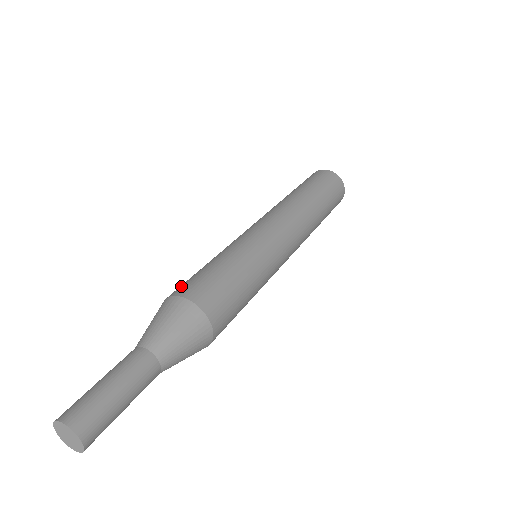
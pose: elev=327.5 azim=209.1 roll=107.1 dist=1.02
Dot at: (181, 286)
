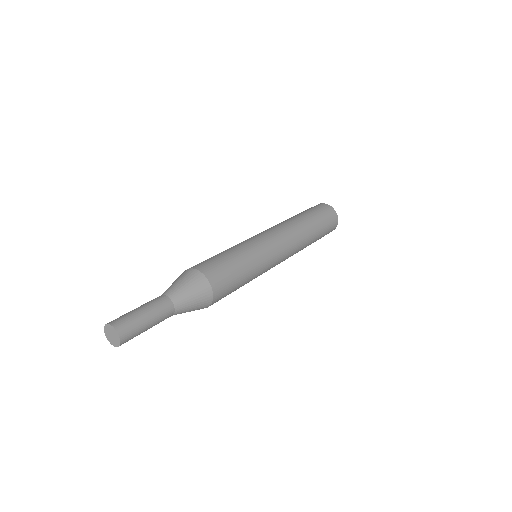
Dot at: (205, 264)
